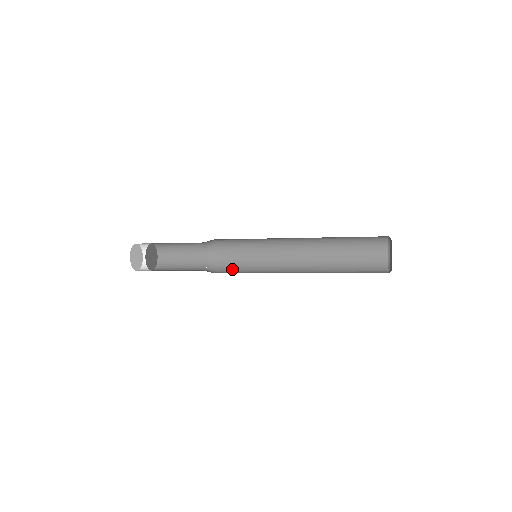
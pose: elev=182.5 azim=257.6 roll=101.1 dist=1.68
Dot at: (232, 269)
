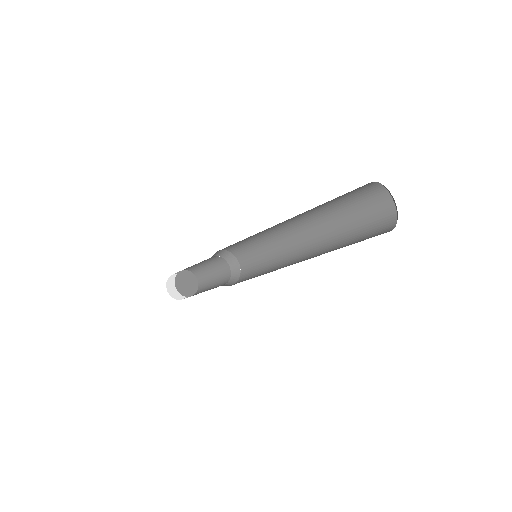
Dot at: occluded
